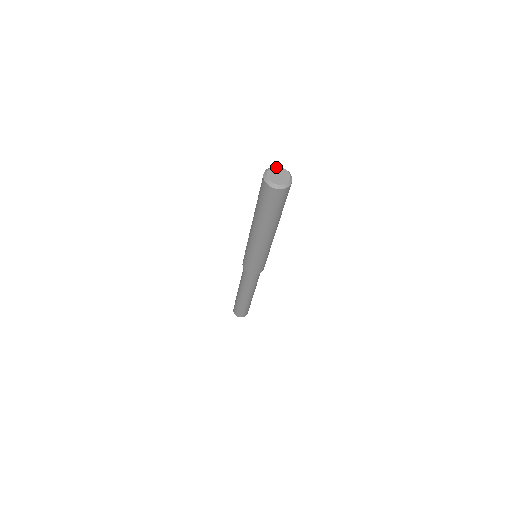
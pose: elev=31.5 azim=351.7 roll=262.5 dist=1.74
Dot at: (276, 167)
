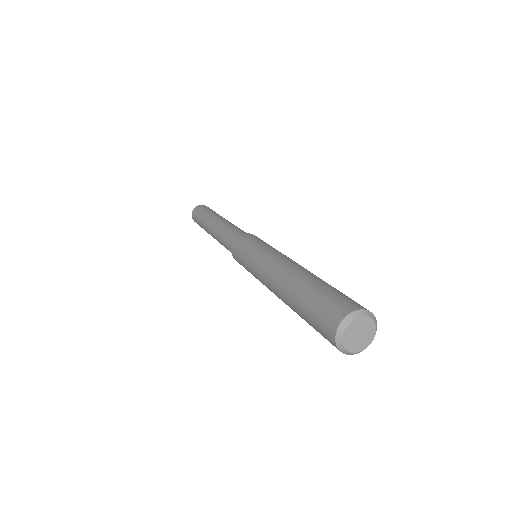
Dot at: (366, 317)
